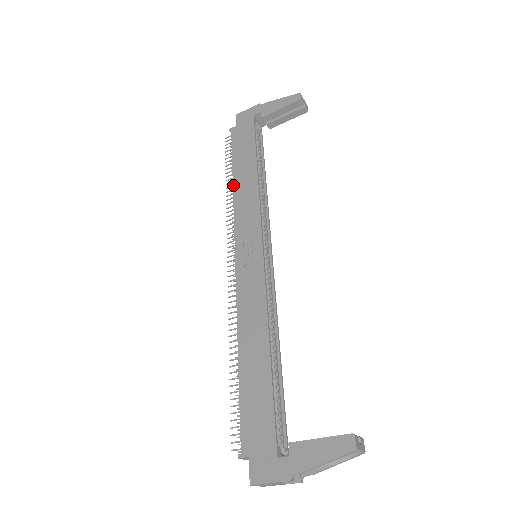
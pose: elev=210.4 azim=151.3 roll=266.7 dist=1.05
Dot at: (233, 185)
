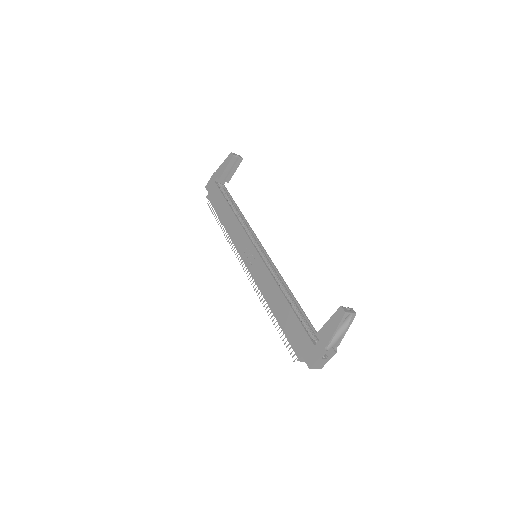
Dot at: (224, 226)
